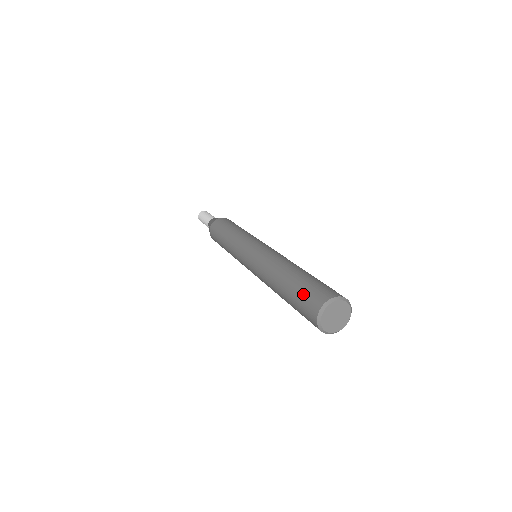
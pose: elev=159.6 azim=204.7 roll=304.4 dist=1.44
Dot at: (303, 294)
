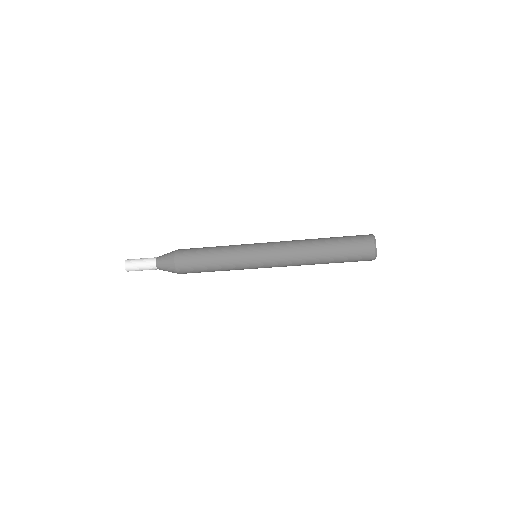
Dot at: (352, 242)
